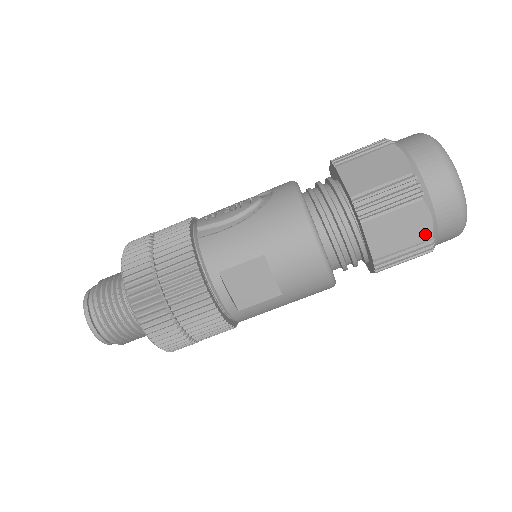
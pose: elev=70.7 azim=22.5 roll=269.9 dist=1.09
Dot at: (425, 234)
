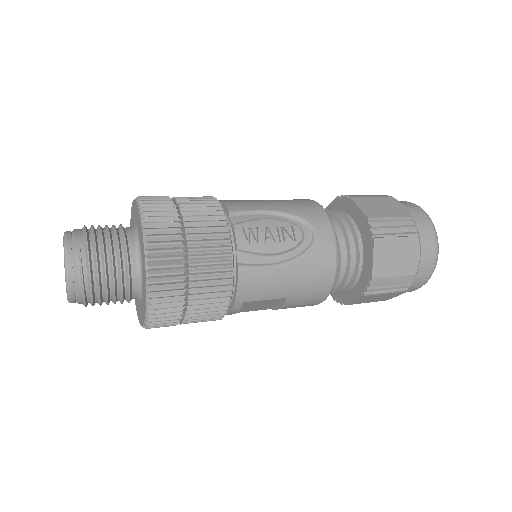
Dot at: (385, 299)
